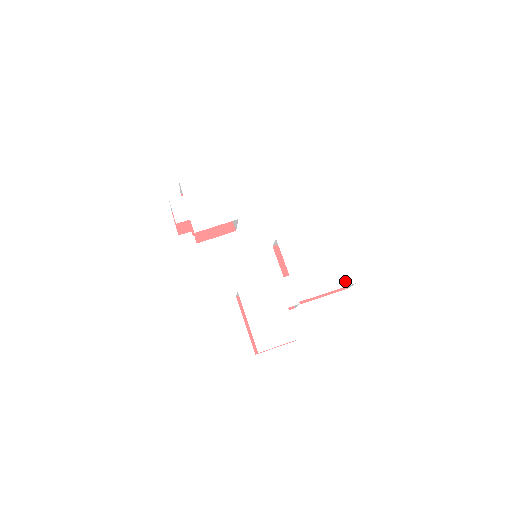
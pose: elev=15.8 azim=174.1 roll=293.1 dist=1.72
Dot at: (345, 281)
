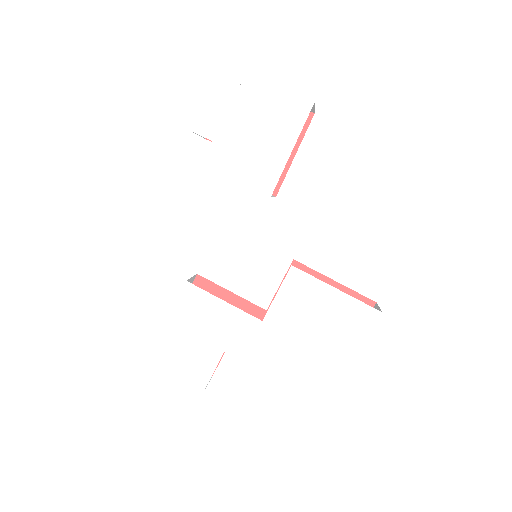
Dot at: (320, 390)
